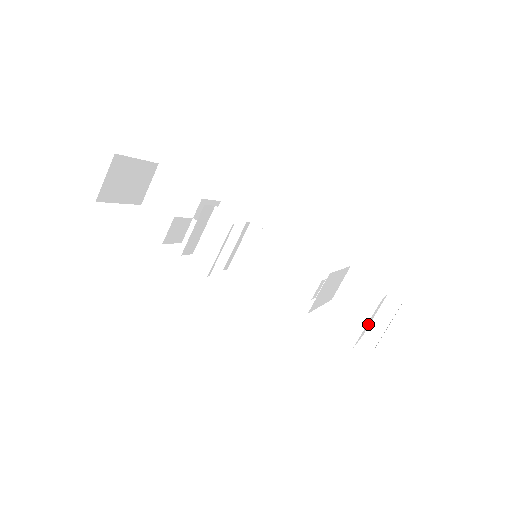
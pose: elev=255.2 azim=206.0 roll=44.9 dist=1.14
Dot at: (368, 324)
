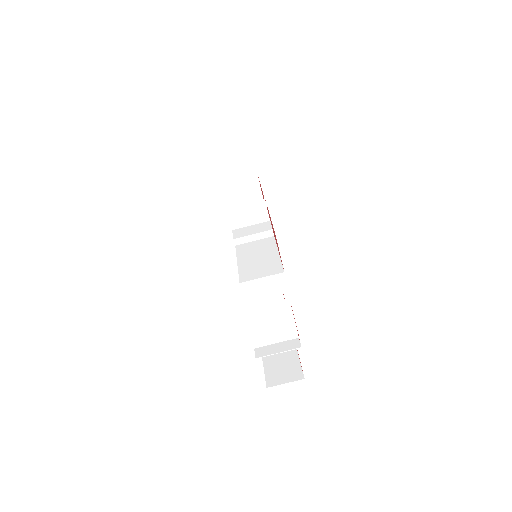
Dot at: (266, 327)
